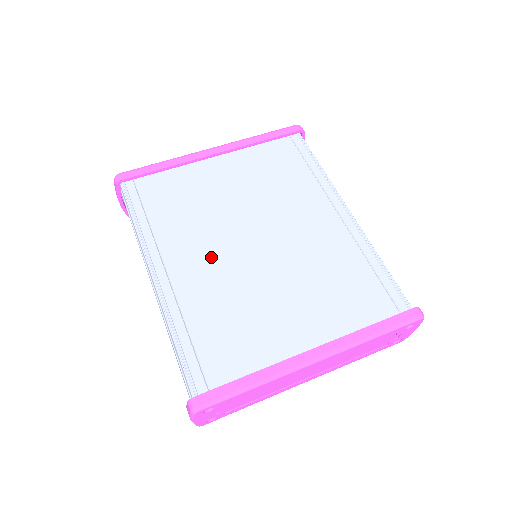
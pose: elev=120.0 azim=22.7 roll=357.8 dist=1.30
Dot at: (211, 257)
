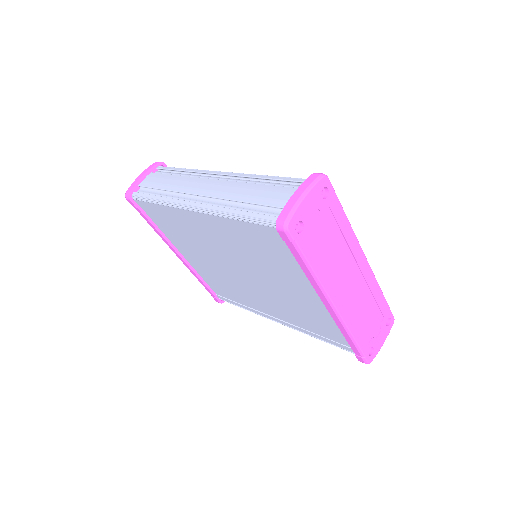
Dot at: occluded
